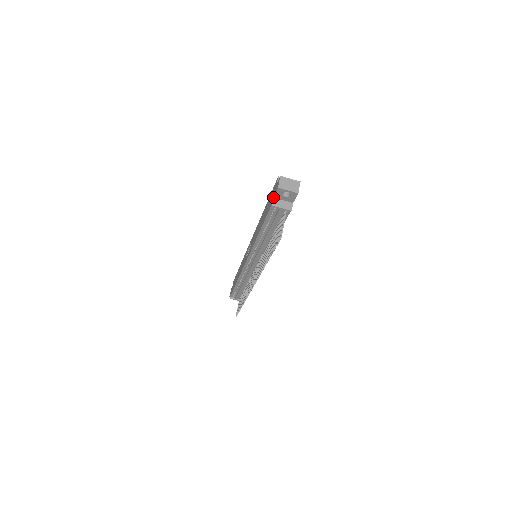
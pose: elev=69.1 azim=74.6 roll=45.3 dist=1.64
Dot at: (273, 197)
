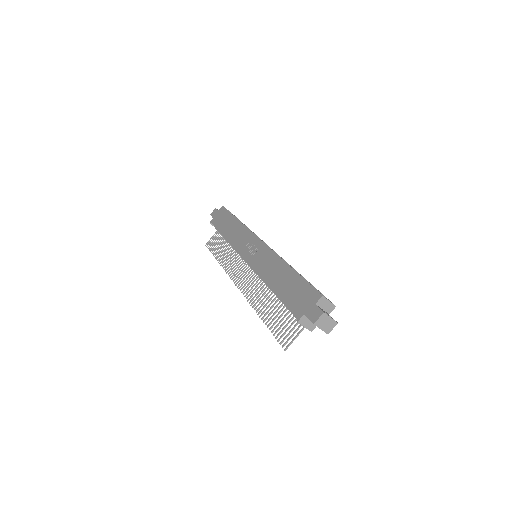
Dot at: (304, 313)
